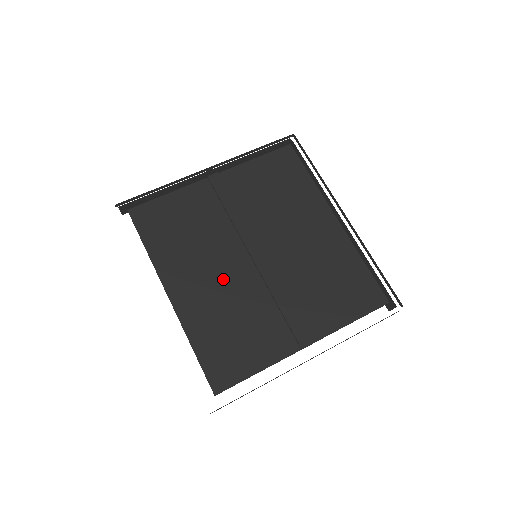
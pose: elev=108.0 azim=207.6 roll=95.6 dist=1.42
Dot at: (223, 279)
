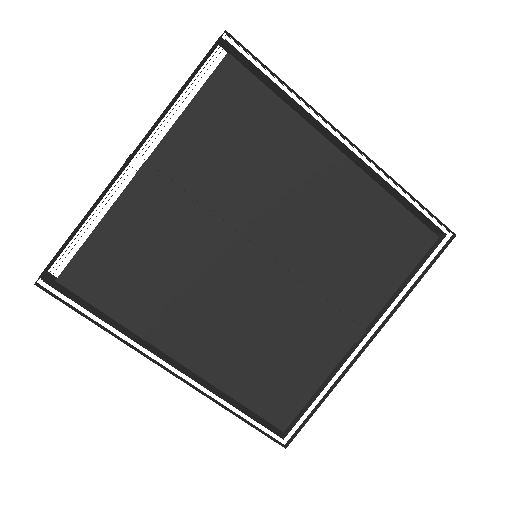
Dot at: (231, 308)
